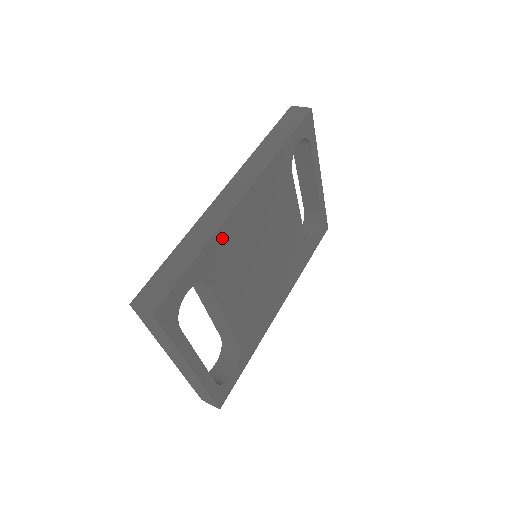
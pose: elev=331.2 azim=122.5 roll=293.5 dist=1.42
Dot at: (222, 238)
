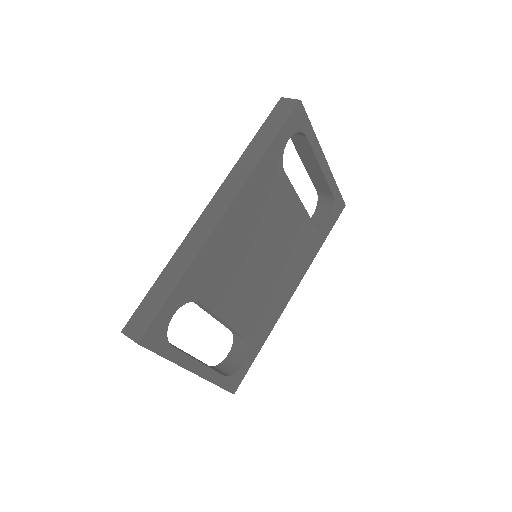
Dot at: (205, 259)
